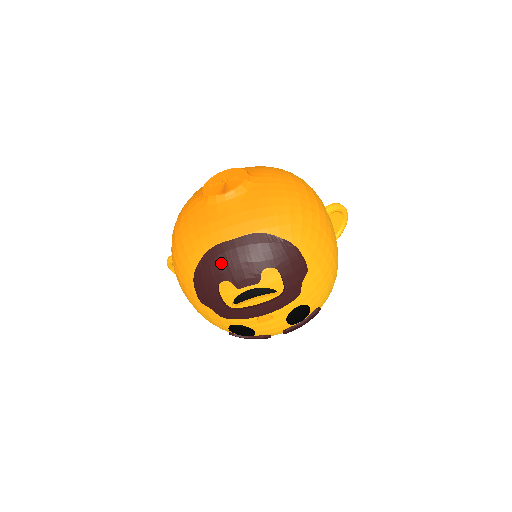
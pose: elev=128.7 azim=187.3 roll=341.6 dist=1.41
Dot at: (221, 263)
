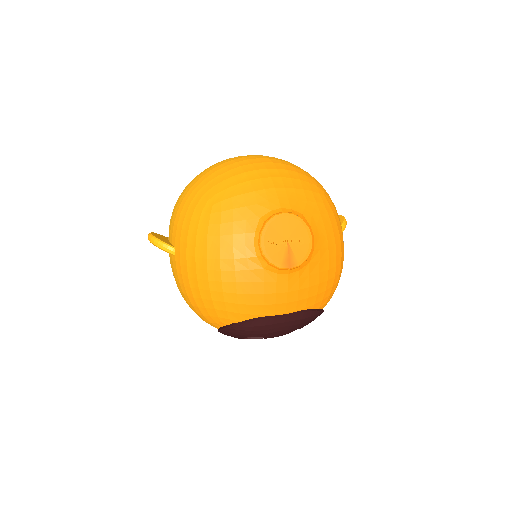
Dot at: (265, 330)
